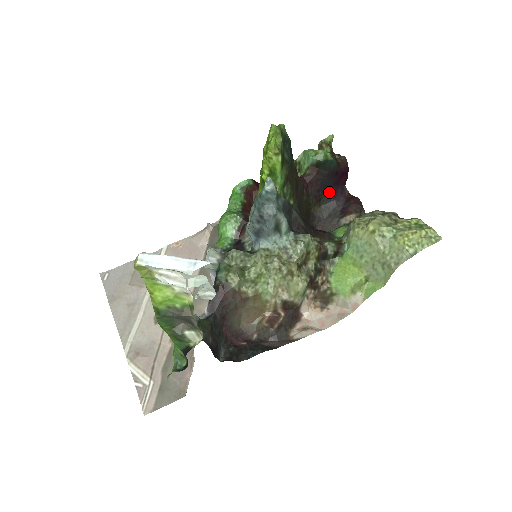
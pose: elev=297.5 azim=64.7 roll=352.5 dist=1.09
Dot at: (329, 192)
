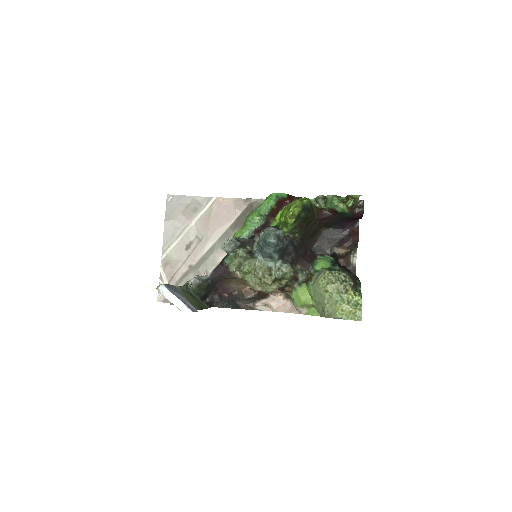
Dot at: (339, 224)
